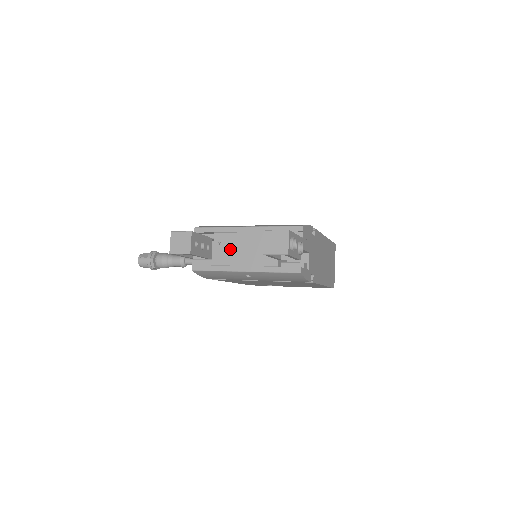
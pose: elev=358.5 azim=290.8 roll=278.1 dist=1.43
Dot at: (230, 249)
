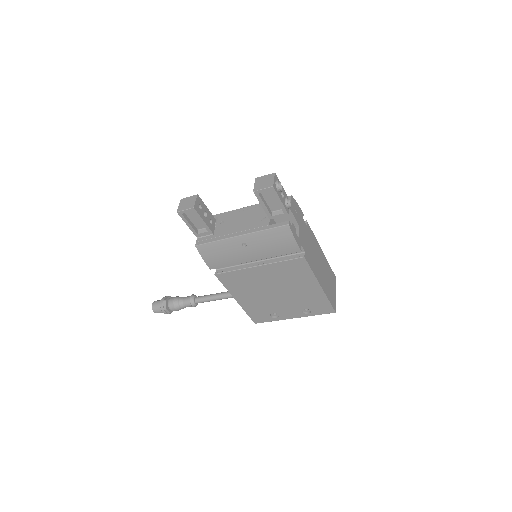
Dot at: (230, 224)
